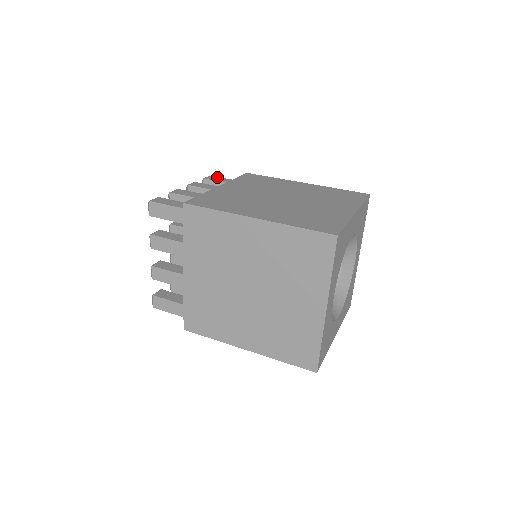
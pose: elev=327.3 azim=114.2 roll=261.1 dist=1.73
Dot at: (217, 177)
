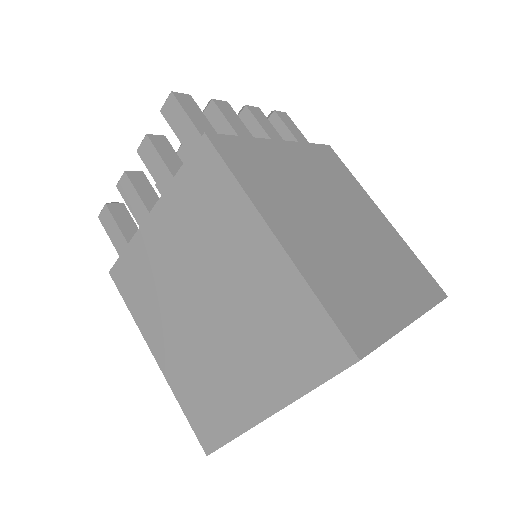
Dot at: (177, 107)
